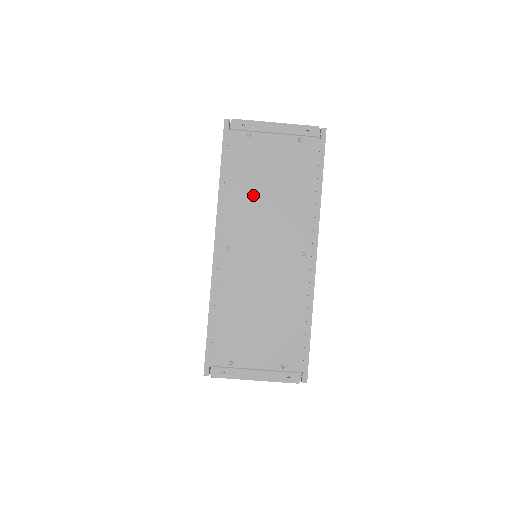
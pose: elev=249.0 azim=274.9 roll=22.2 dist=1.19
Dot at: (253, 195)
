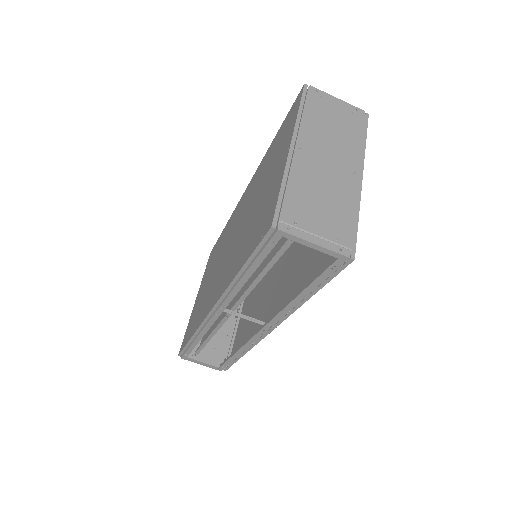
Dot at: (321, 127)
